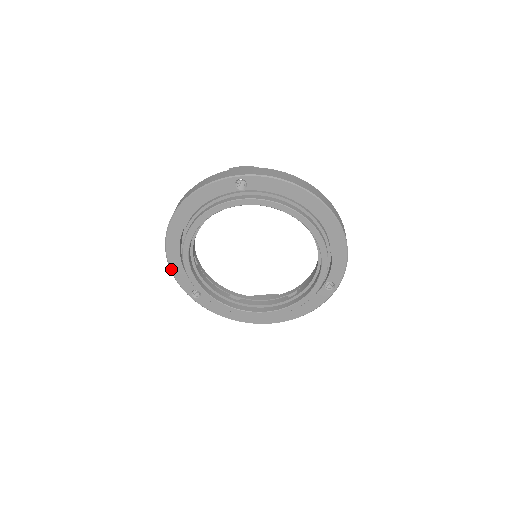
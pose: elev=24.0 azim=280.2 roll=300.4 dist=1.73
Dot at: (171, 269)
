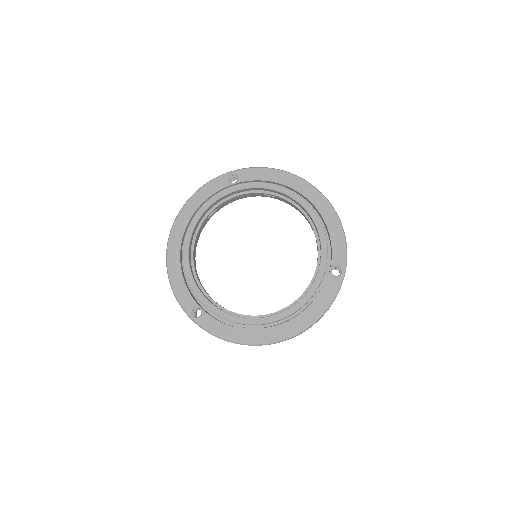
Dot at: (171, 283)
